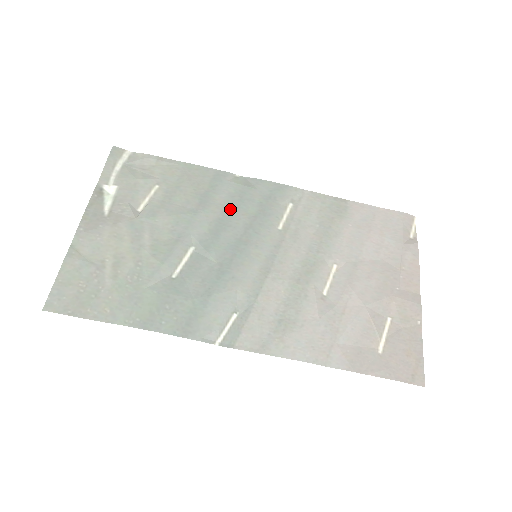
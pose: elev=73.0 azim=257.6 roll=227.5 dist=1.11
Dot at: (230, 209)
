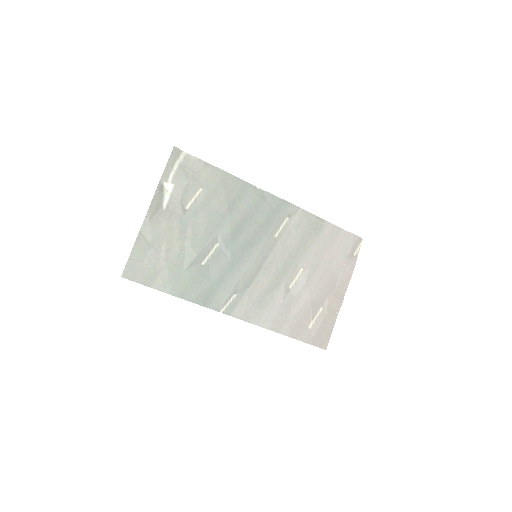
Dot at: (247, 217)
